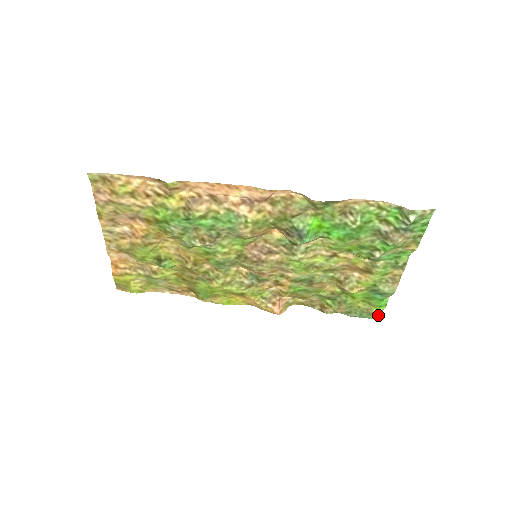
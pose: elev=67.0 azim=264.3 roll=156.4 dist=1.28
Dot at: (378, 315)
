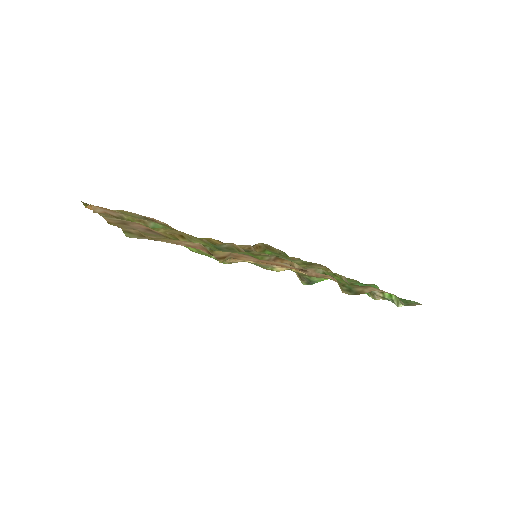
Dot at: occluded
